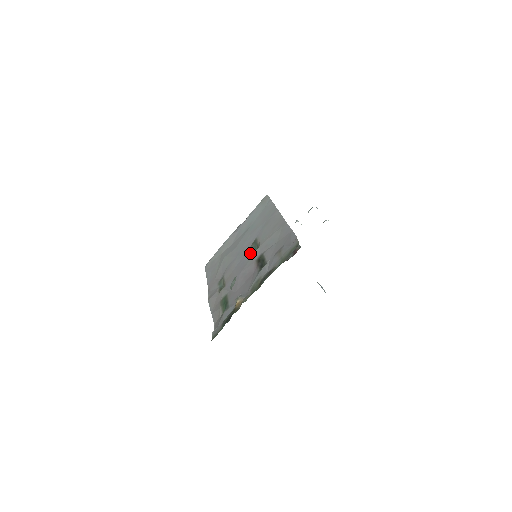
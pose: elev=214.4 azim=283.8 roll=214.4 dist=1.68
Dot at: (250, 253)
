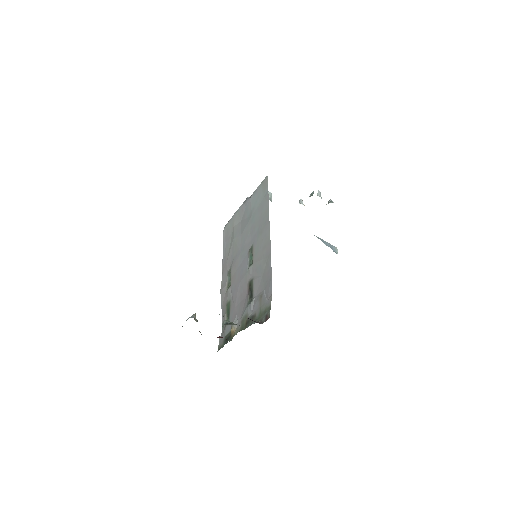
Dot at: (247, 263)
